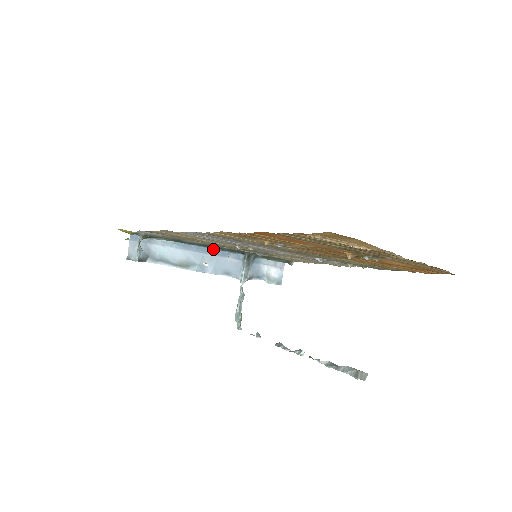
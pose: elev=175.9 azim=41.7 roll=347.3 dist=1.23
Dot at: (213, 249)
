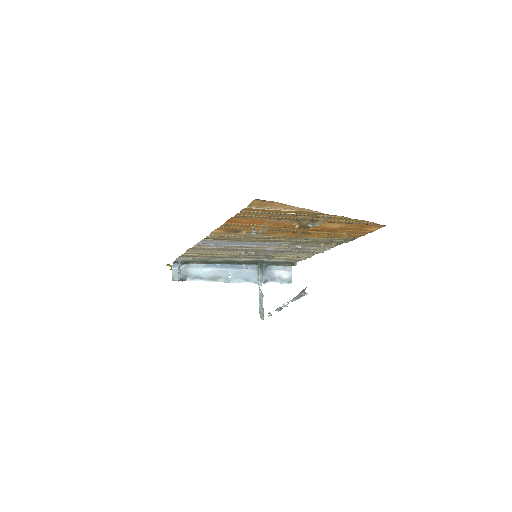
Dot at: (233, 265)
